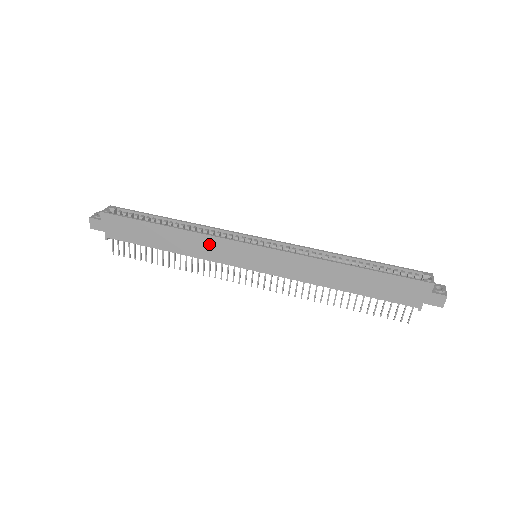
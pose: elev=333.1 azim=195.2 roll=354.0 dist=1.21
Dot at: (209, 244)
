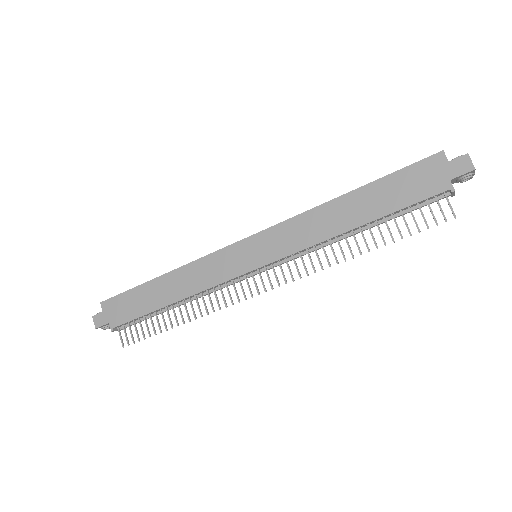
Dot at: (204, 268)
